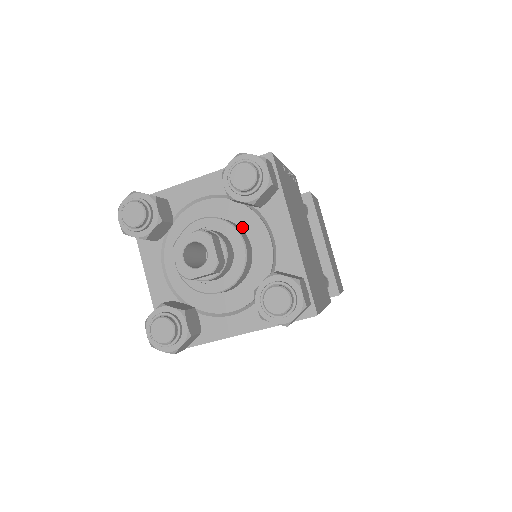
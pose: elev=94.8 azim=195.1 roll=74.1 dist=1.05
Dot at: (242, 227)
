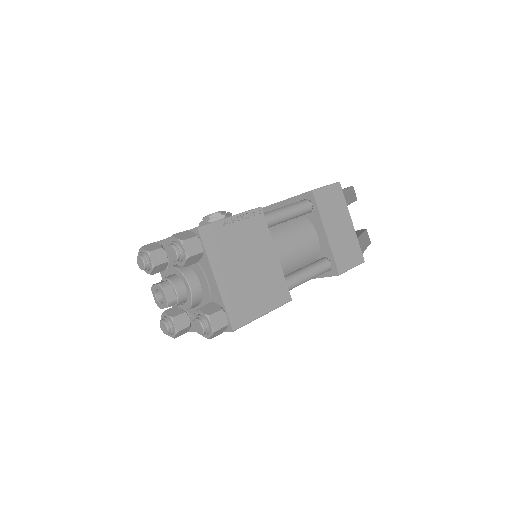
Dot at: (194, 271)
